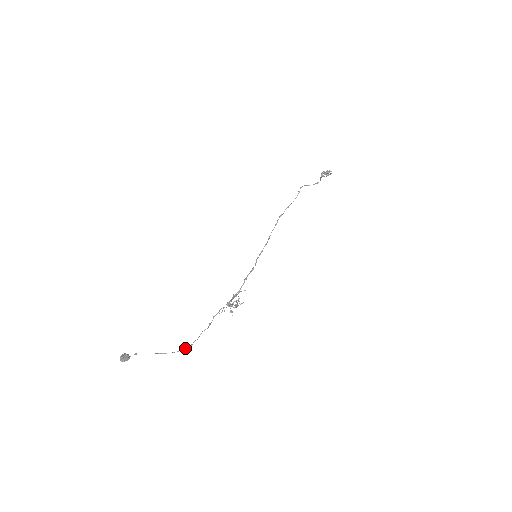
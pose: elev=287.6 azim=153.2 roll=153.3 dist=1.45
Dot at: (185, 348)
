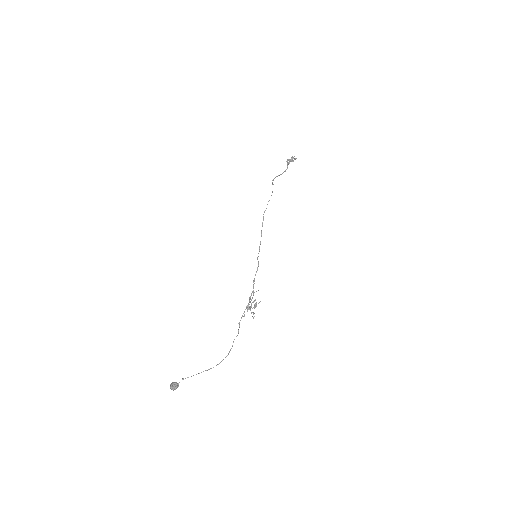
Dot at: (223, 359)
